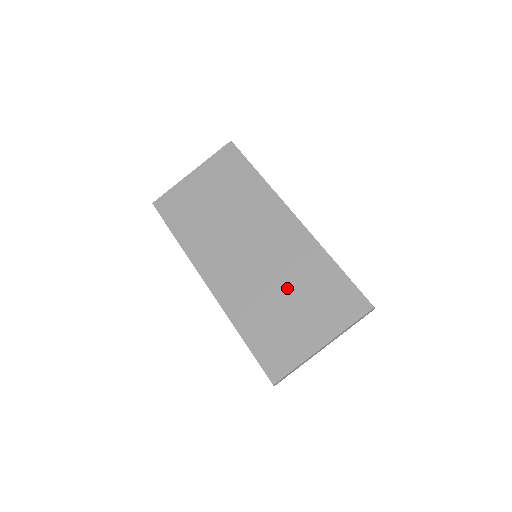
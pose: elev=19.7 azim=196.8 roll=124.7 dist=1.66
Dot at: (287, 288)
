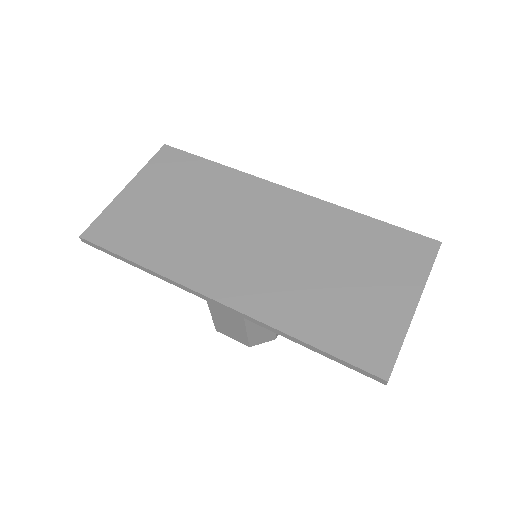
Dot at: (329, 262)
